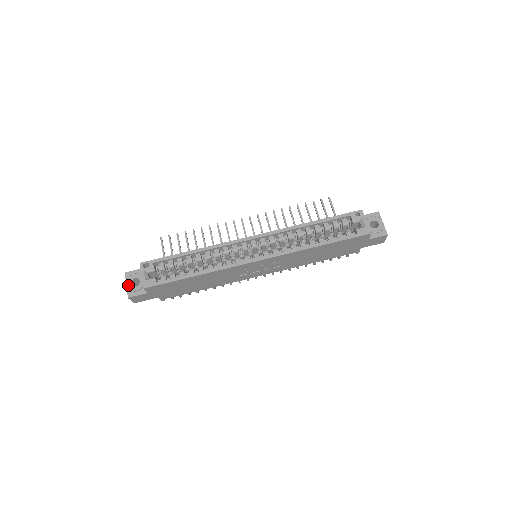
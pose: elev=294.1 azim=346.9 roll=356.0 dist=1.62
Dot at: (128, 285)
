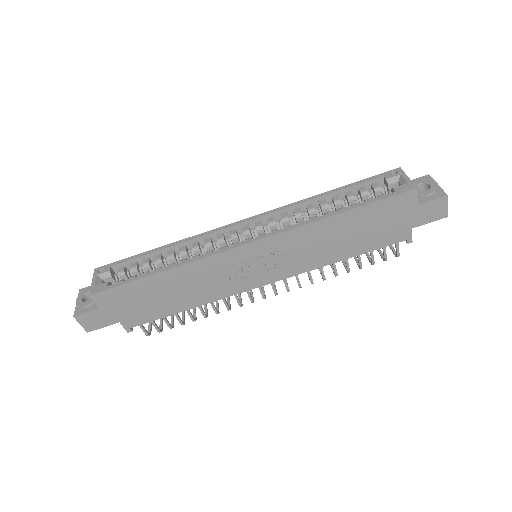
Dot at: (77, 301)
